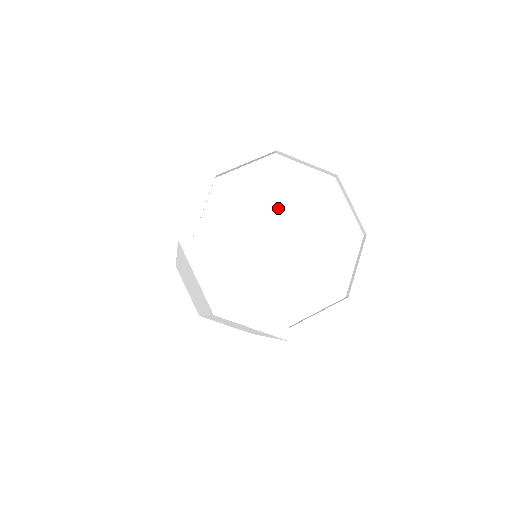
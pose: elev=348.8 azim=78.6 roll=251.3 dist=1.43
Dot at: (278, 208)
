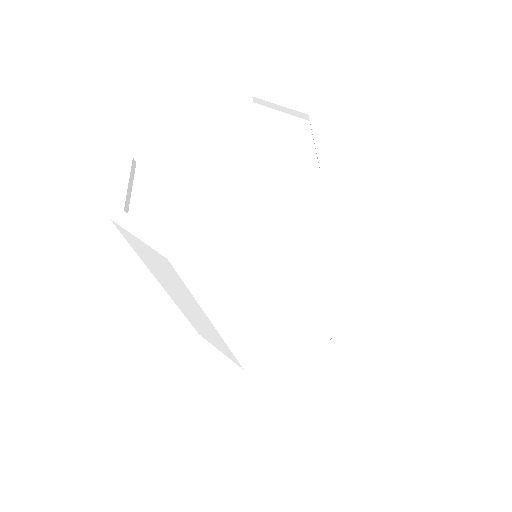
Dot at: (232, 143)
